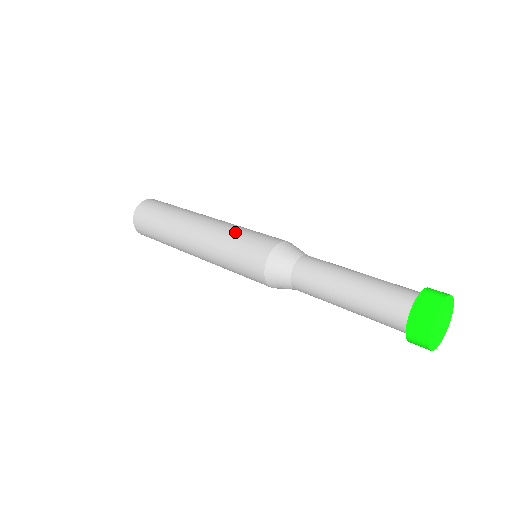
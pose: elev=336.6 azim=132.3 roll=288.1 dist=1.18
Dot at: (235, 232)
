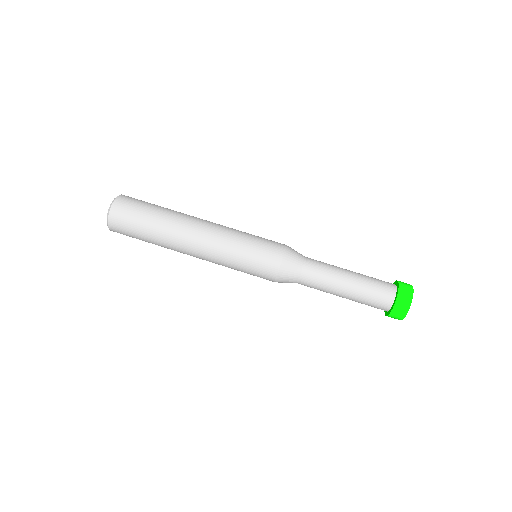
Dot at: (239, 246)
